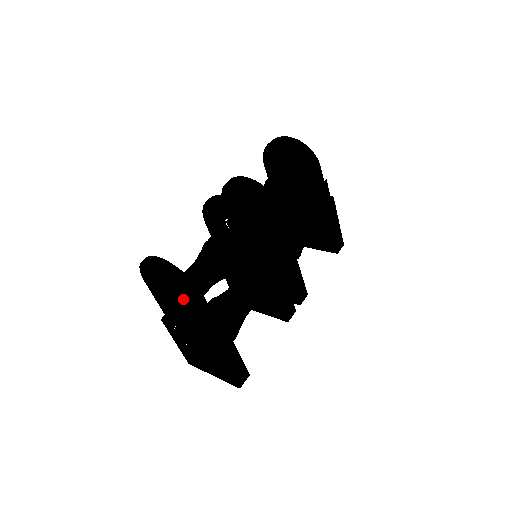
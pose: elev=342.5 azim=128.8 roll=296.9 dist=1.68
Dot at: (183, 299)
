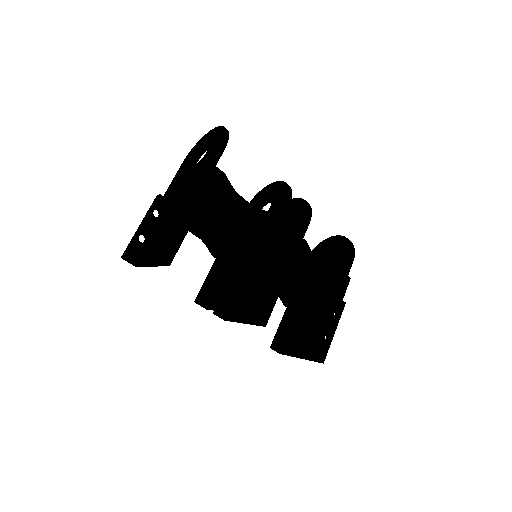
Dot at: (204, 157)
